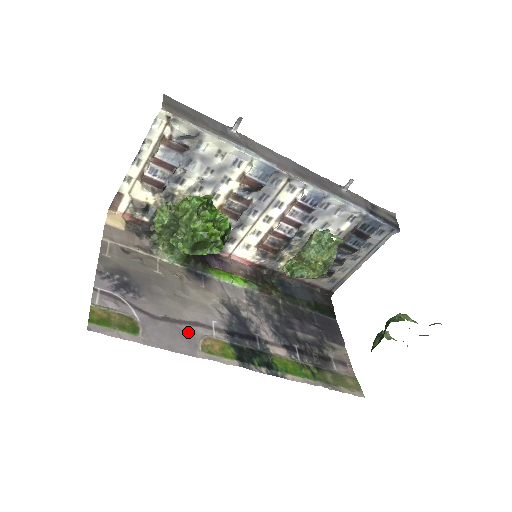
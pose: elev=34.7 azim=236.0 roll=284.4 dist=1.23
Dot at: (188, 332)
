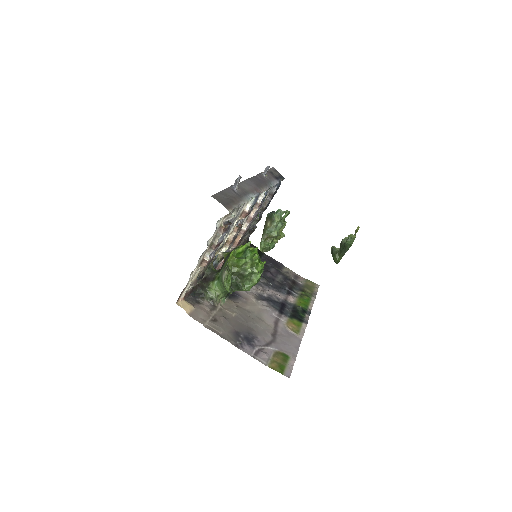
Dot at: (283, 332)
